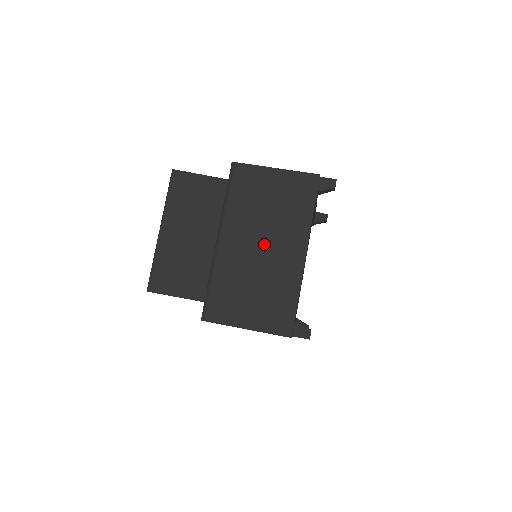
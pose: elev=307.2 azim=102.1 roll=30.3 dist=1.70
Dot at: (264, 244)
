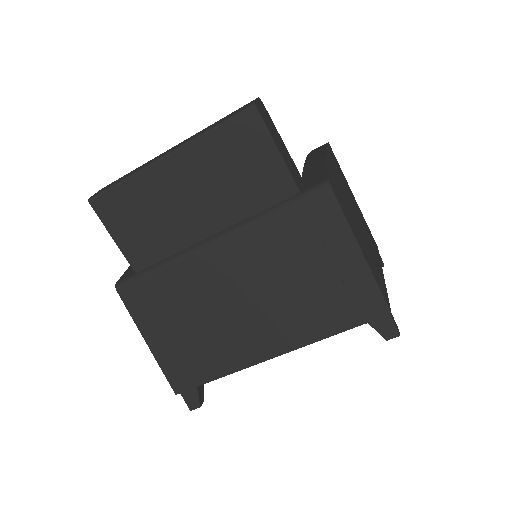
Dot at: (250, 301)
